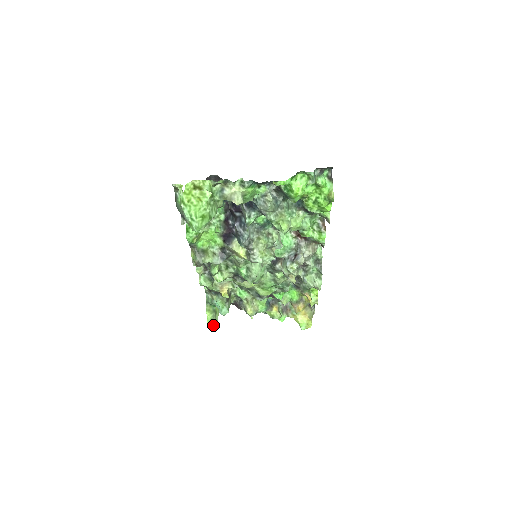
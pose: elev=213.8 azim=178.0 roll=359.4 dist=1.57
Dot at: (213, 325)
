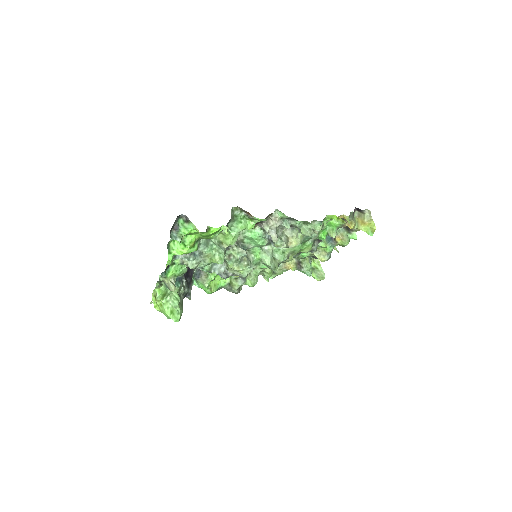
Dot at: (322, 277)
